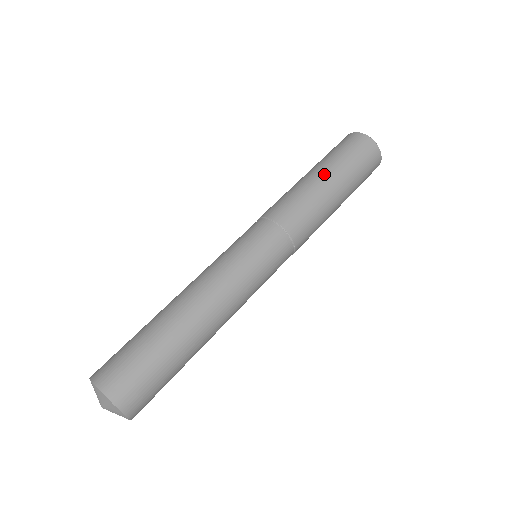
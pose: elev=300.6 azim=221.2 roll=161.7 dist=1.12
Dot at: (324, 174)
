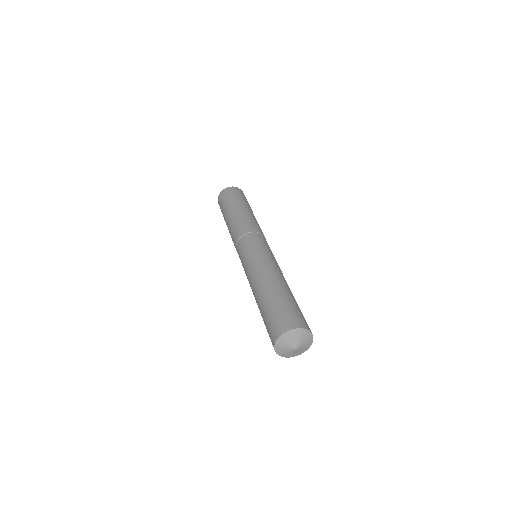
Dot at: (233, 209)
